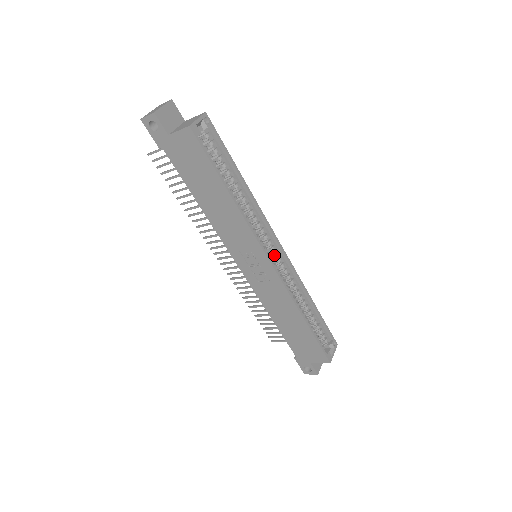
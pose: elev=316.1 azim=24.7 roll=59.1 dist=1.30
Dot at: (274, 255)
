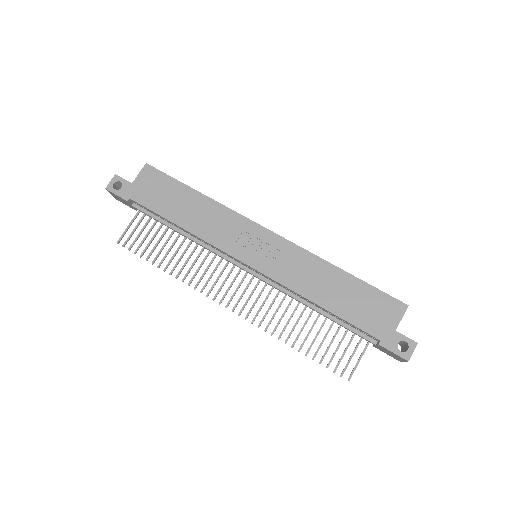
Dot at: occluded
